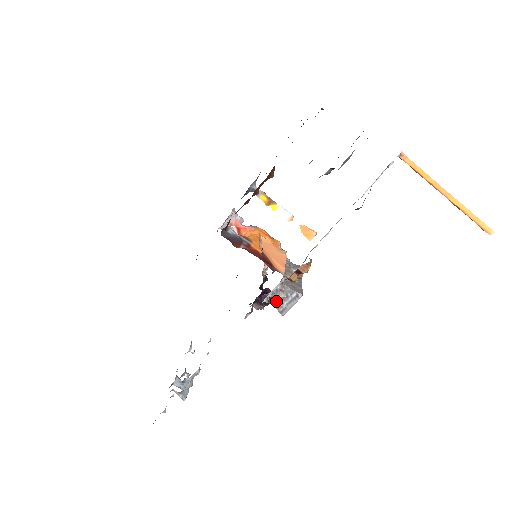
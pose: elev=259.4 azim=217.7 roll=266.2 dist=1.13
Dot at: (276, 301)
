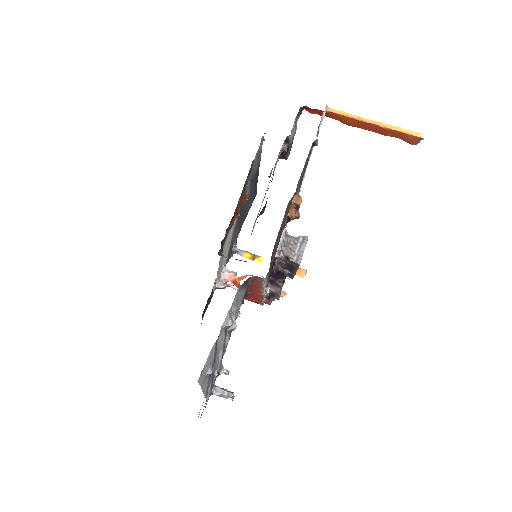
Dot at: (287, 254)
